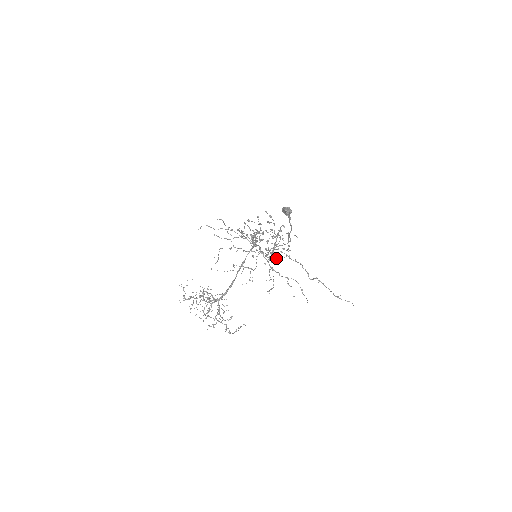
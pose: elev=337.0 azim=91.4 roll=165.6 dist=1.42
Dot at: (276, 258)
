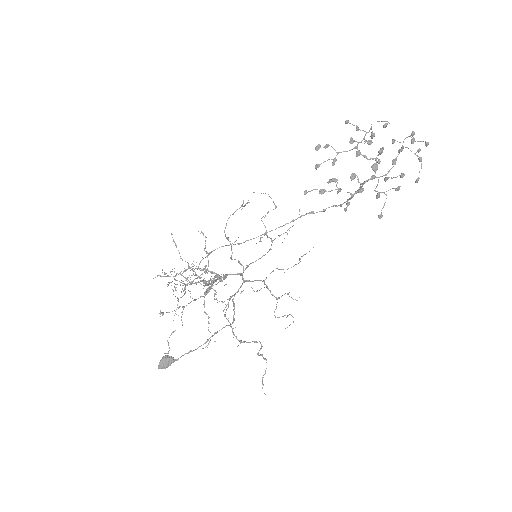
Dot at: (418, 150)
